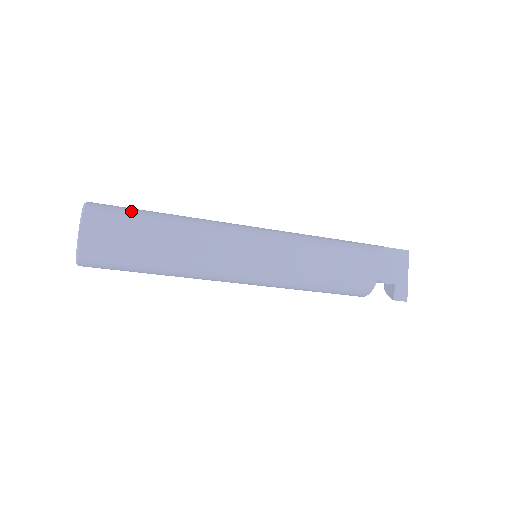
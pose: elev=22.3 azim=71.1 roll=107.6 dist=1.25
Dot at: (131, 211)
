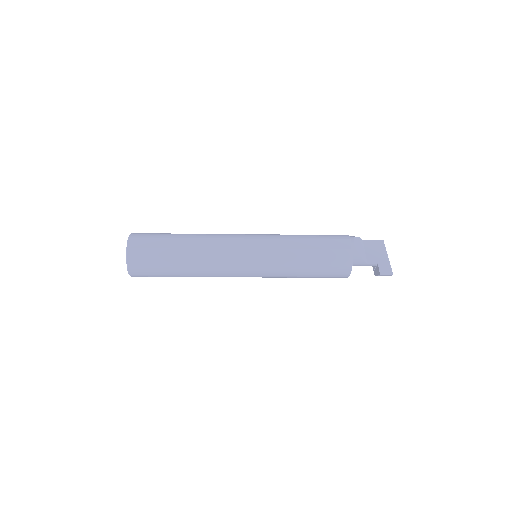
Dot at: (162, 233)
